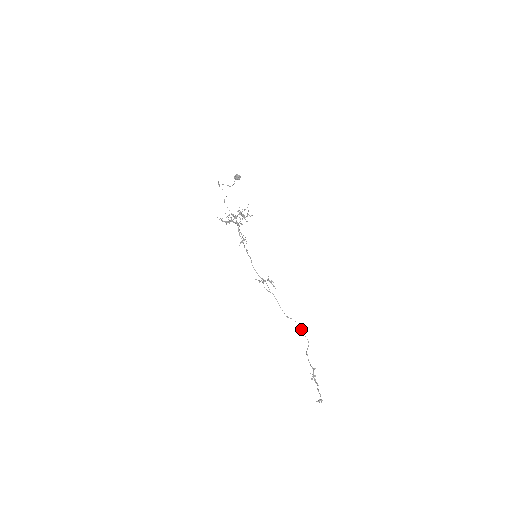
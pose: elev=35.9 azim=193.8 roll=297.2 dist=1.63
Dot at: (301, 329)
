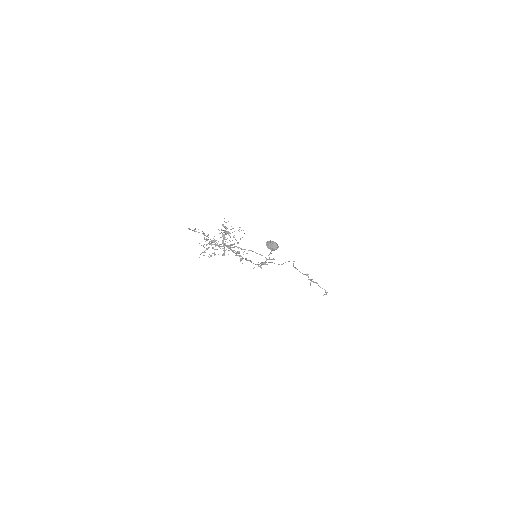
Dot at: (293, 261)
